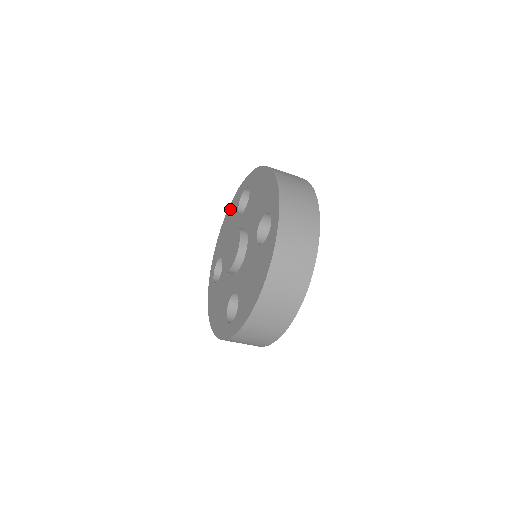
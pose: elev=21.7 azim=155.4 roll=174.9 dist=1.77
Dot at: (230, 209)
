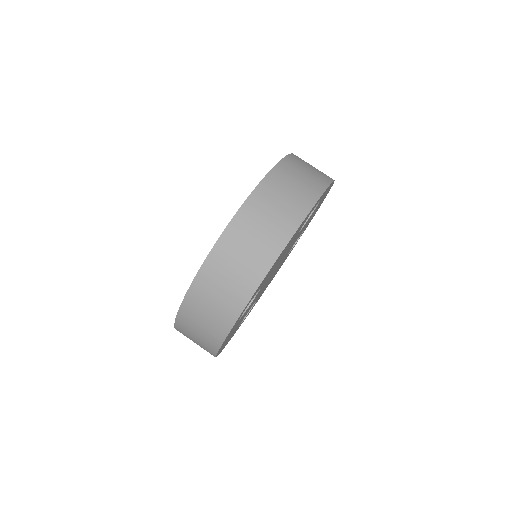
Dot at: occluded
